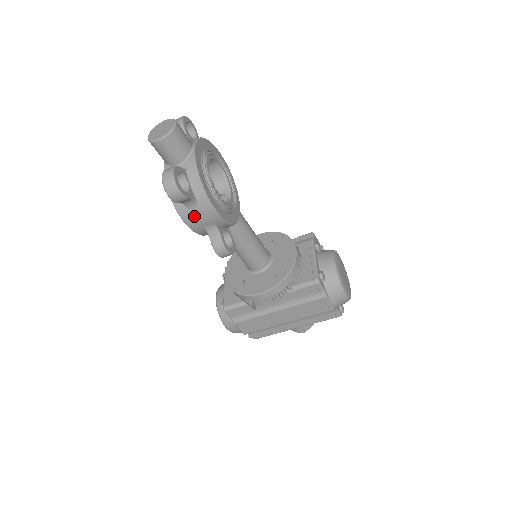
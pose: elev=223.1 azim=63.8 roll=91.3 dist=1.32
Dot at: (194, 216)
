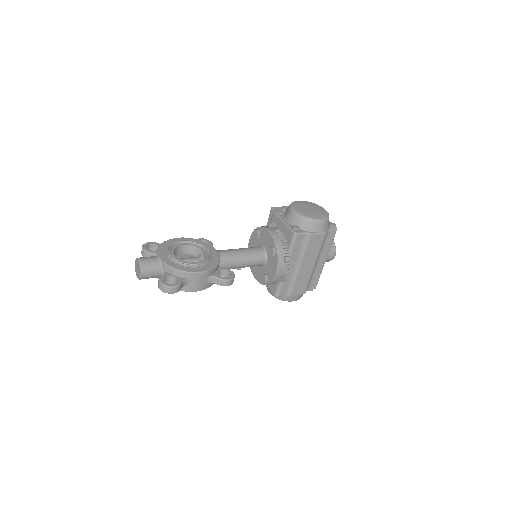
Dot at: (195, 285)
